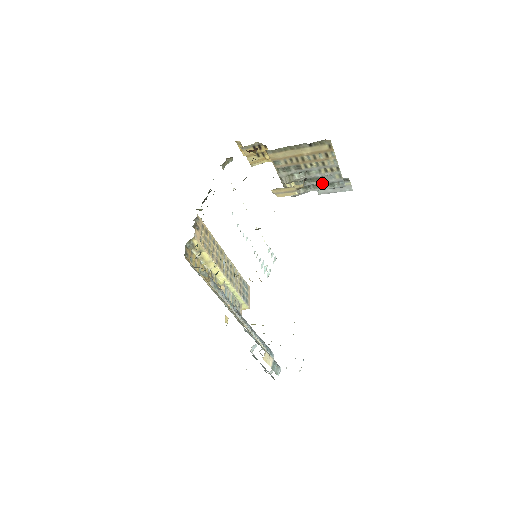
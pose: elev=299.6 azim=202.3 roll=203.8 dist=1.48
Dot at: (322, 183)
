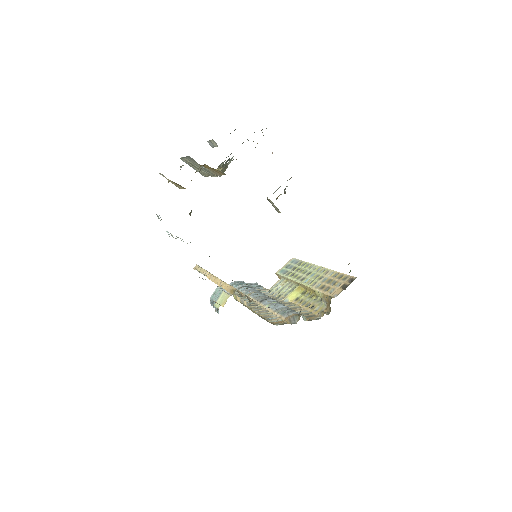
Dot at: occluded
